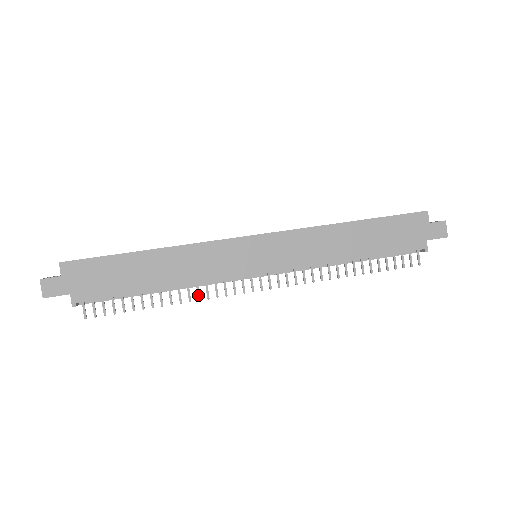
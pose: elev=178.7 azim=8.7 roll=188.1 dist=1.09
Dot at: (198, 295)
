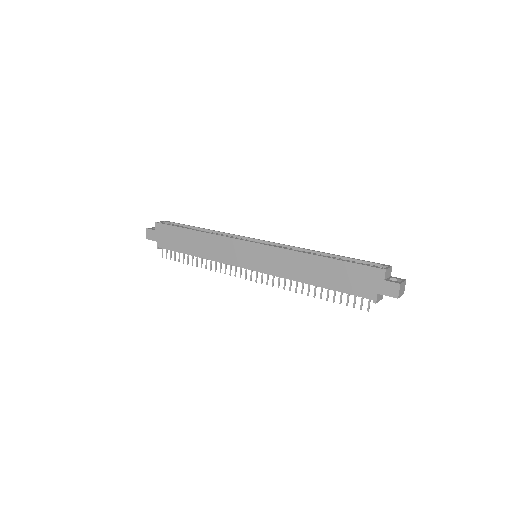
Dot at: (215, 268)
